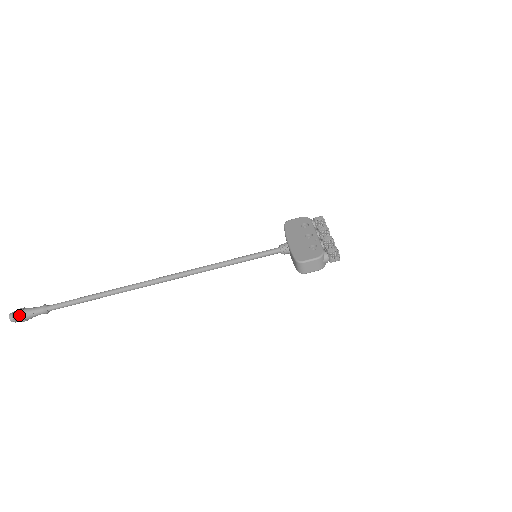
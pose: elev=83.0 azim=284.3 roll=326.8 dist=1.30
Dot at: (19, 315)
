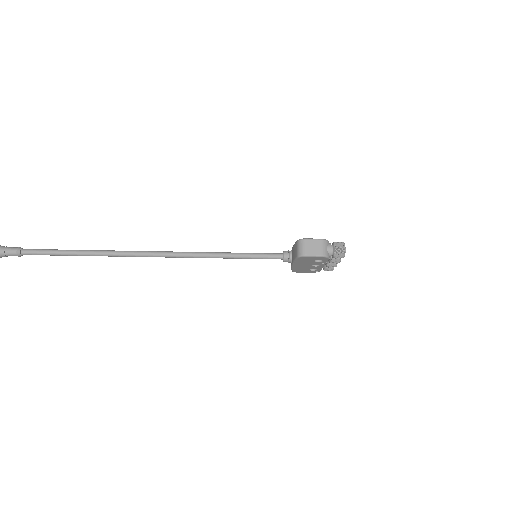
Dot at: out of frame
